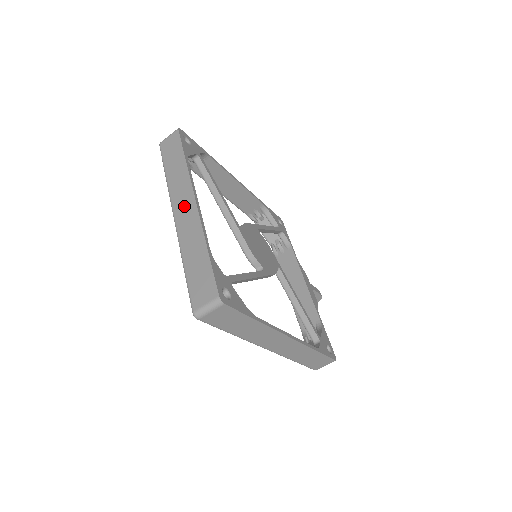
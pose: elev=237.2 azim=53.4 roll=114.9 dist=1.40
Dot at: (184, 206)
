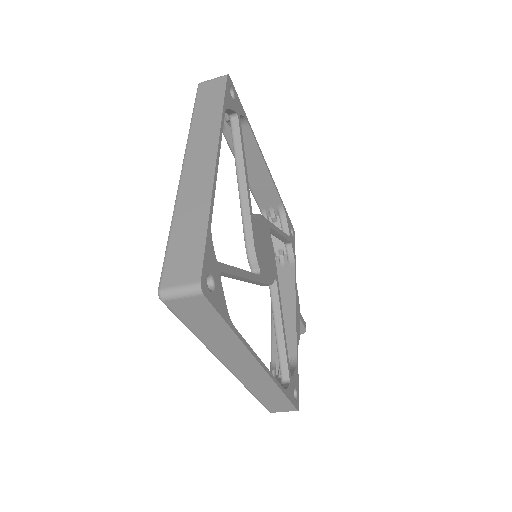
Dot at: (200, 160)
